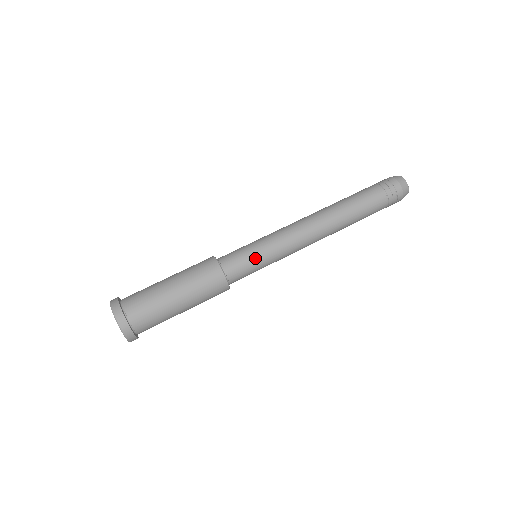
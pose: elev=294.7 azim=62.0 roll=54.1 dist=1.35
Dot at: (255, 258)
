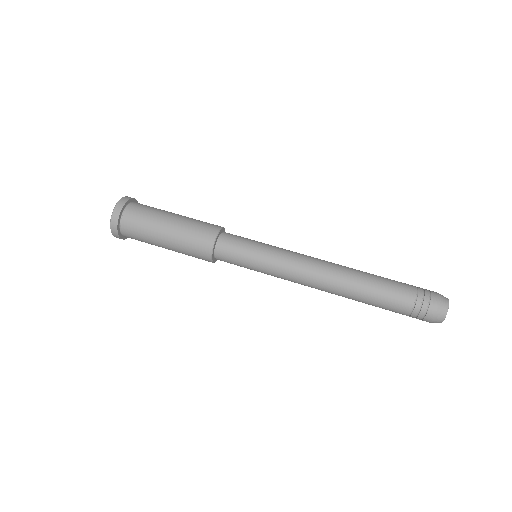
Dot at: (247, 261)
